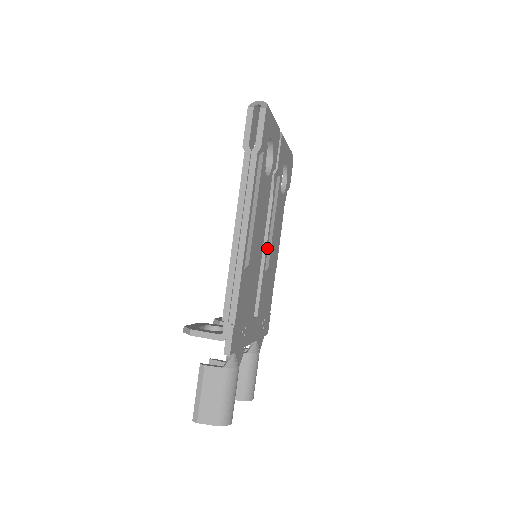
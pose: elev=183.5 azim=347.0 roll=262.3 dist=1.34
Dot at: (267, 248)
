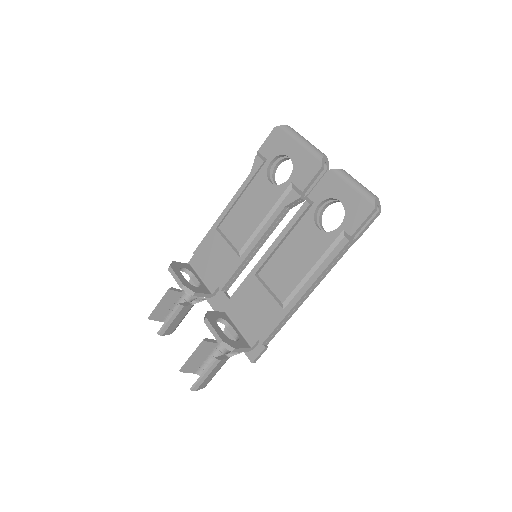
Dot at: occluded
